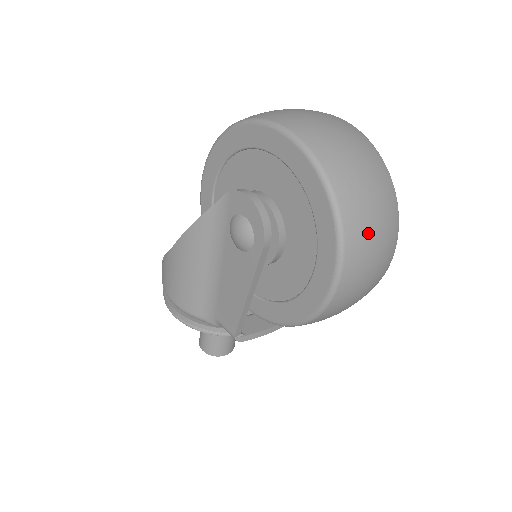
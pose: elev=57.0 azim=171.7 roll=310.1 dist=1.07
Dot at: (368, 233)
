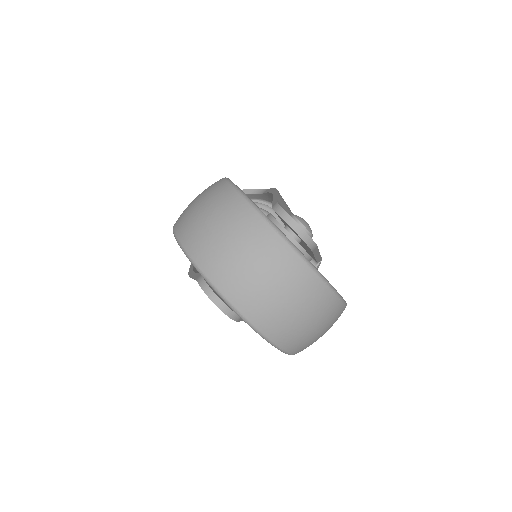
Dot at: (301, 334)
